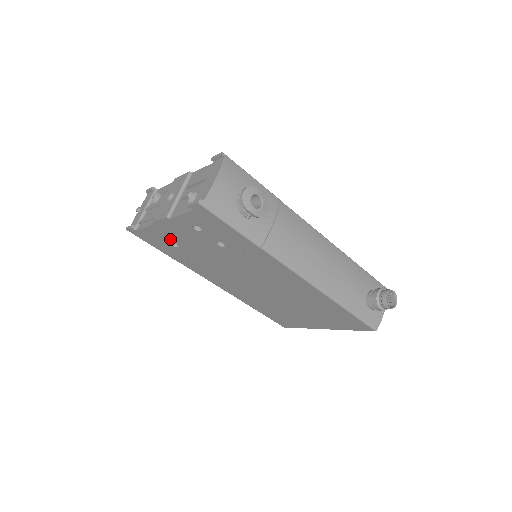
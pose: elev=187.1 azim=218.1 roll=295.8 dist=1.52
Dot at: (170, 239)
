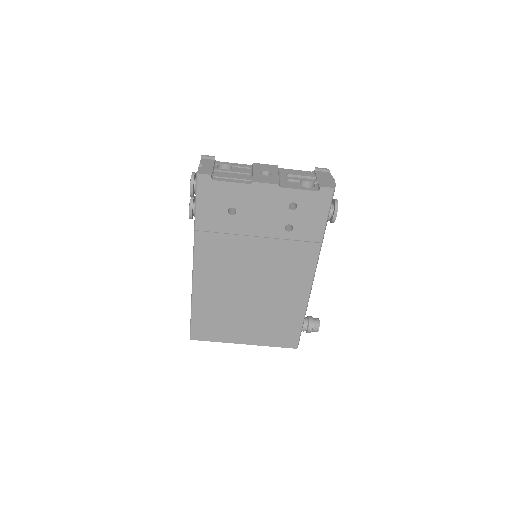
Dot at: (239, 204)
